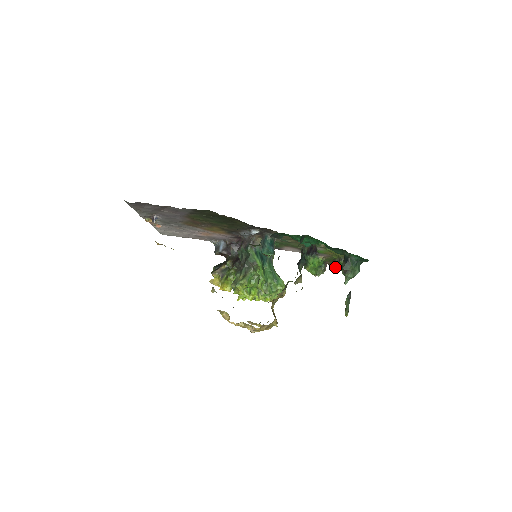
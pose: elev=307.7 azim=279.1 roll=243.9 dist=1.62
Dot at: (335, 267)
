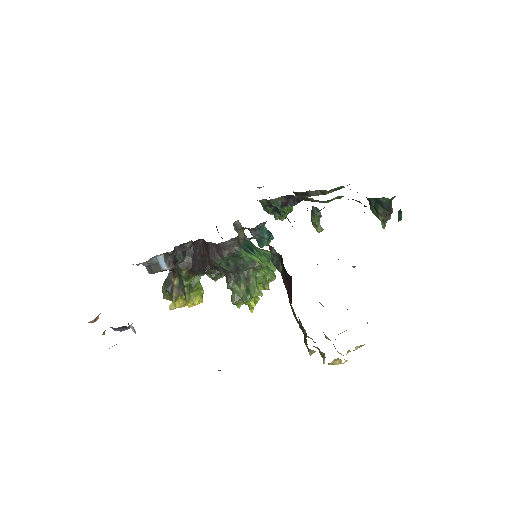
Dot at: occluded
